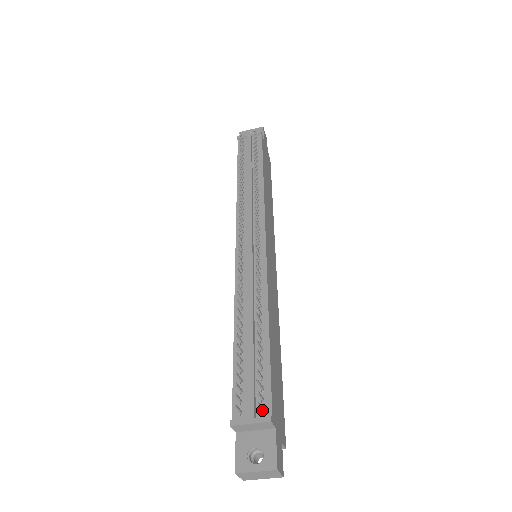
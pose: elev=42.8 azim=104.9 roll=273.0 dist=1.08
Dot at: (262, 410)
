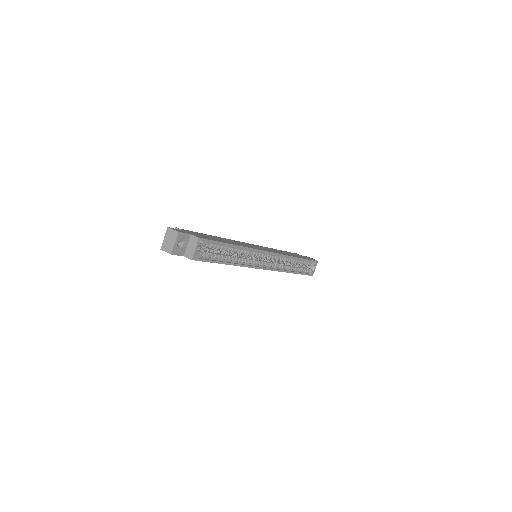
Dot at: occluded
